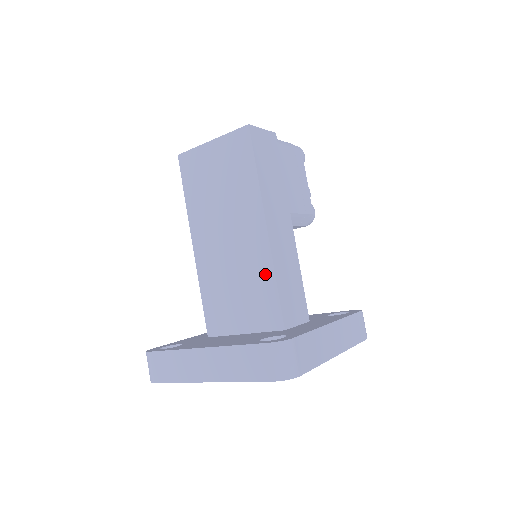
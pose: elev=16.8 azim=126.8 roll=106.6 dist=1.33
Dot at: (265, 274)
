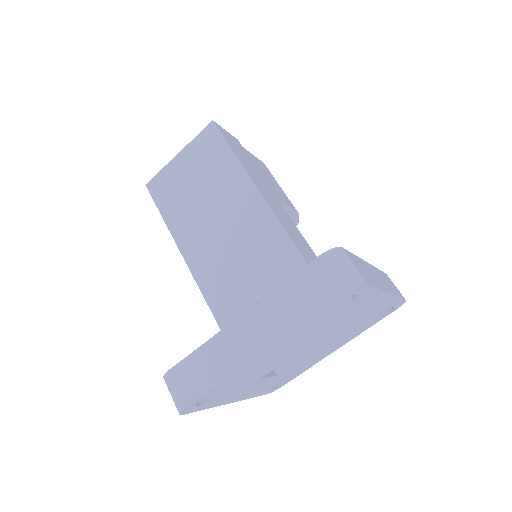
Dot at: (277, 241)
